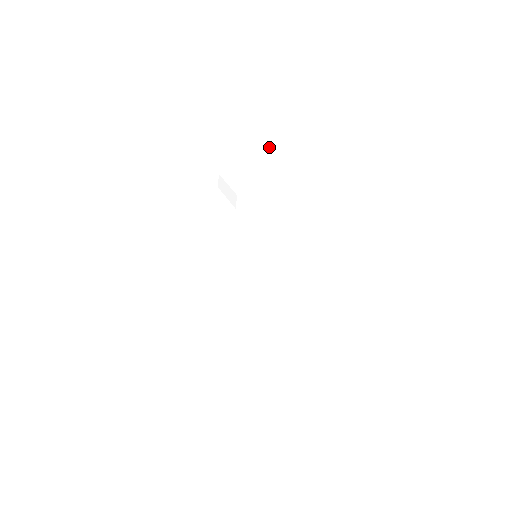
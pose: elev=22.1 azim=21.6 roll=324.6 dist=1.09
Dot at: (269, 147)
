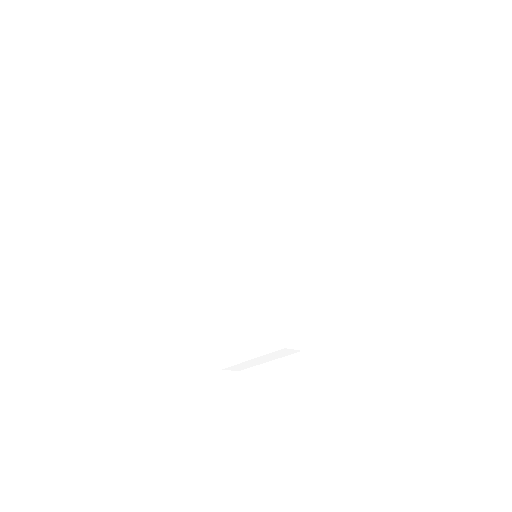
Dot at: (317, 180)
